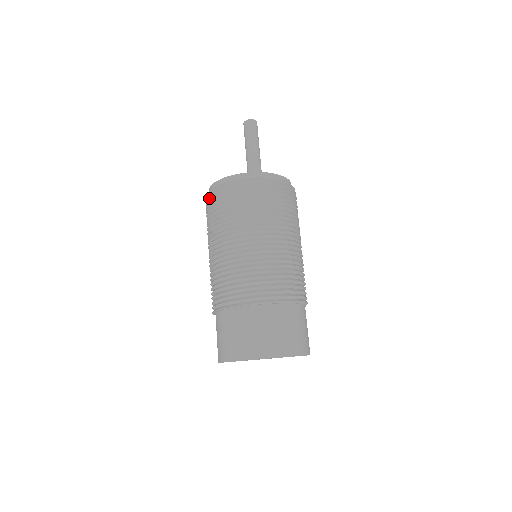
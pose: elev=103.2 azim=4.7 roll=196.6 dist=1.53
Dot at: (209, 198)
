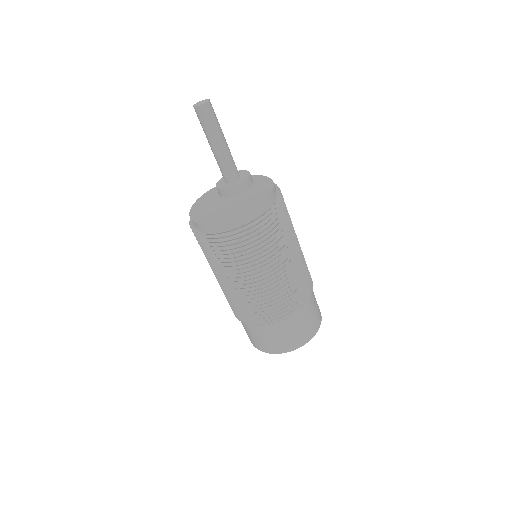
Dot at: (196, 235)
